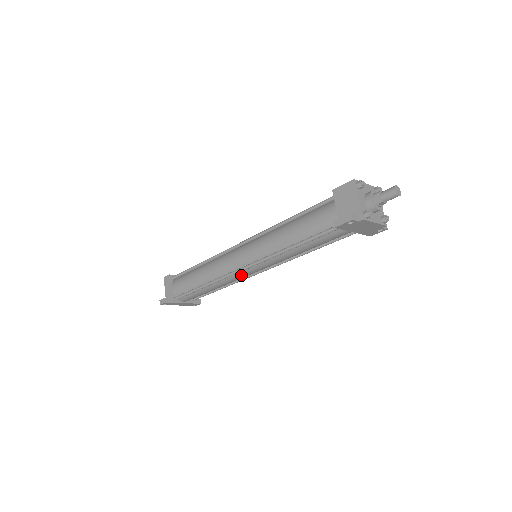
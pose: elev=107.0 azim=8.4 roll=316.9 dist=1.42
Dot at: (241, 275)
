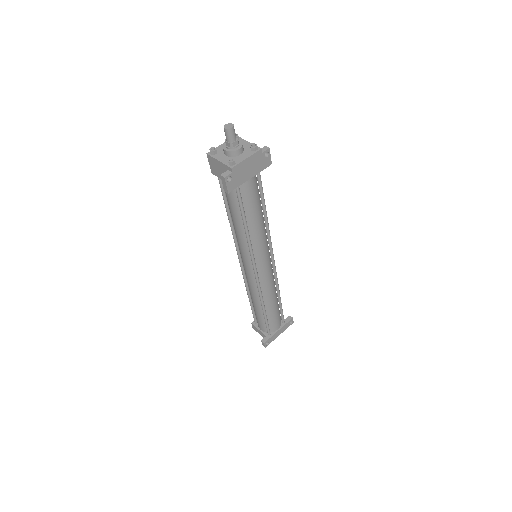
Dot at: (264, 277)
